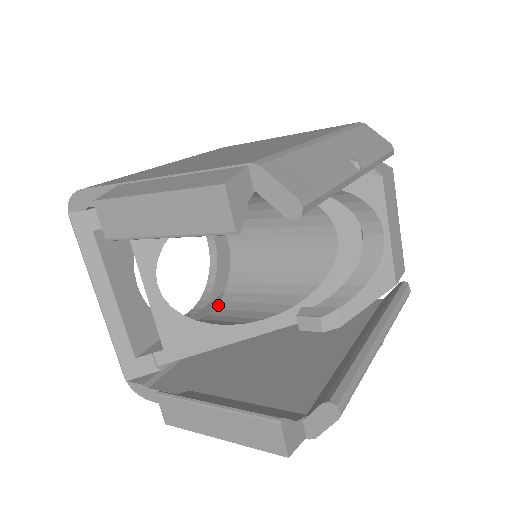
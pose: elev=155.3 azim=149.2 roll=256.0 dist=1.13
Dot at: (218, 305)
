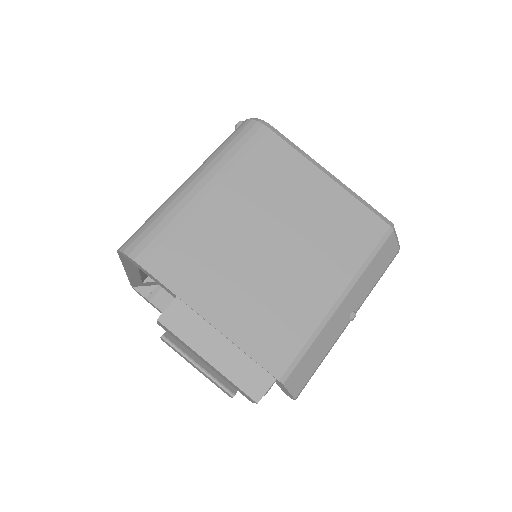
Dot at: occluded
